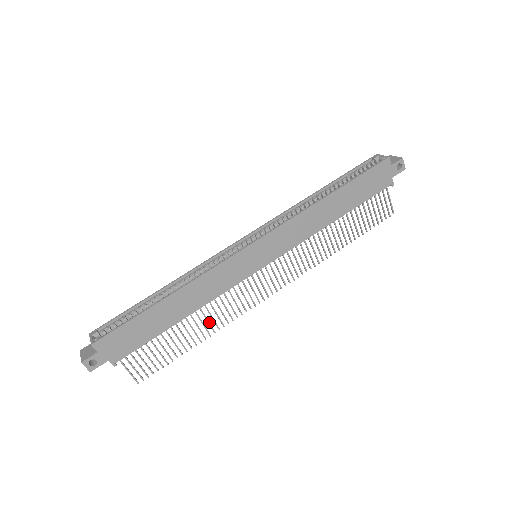
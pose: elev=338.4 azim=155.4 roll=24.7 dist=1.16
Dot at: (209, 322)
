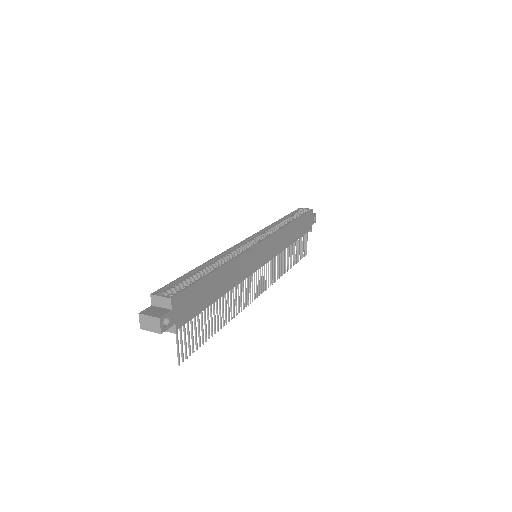
Dot at: (229, 308)
